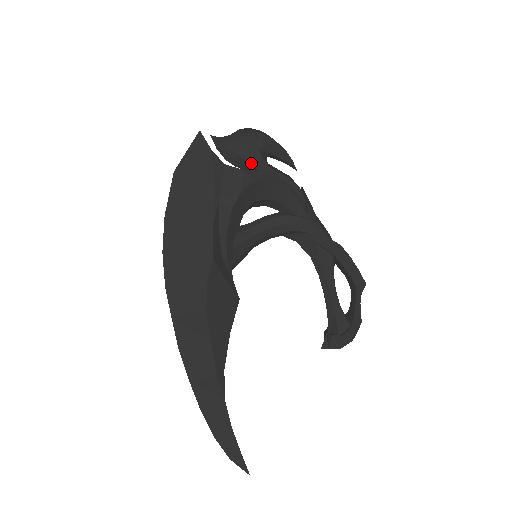
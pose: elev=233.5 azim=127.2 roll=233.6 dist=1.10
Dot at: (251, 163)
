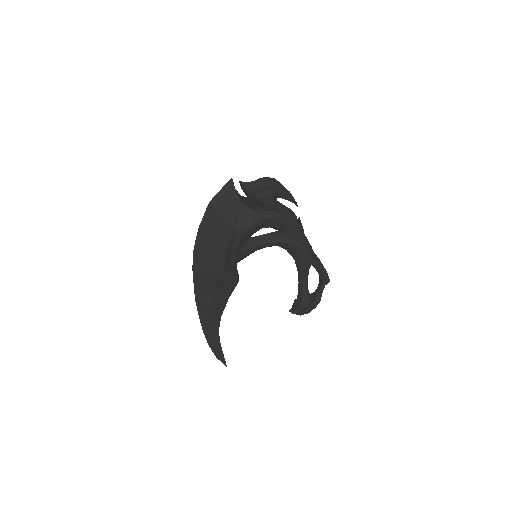
Dot at: (264, 204)
